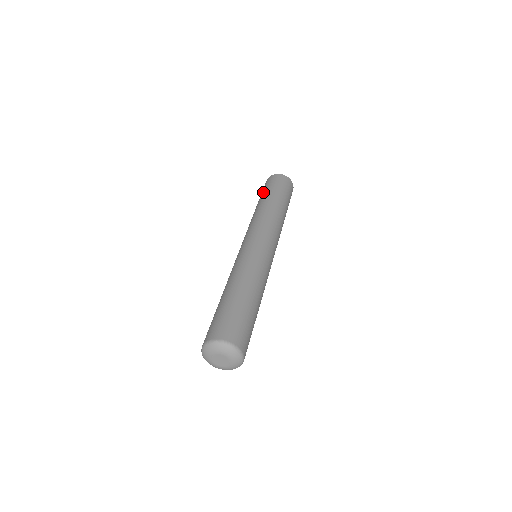
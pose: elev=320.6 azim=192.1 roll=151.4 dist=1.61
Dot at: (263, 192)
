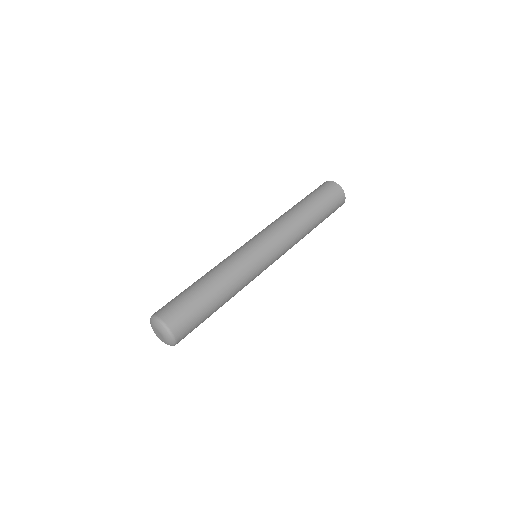
Dot at: (316, 197)
